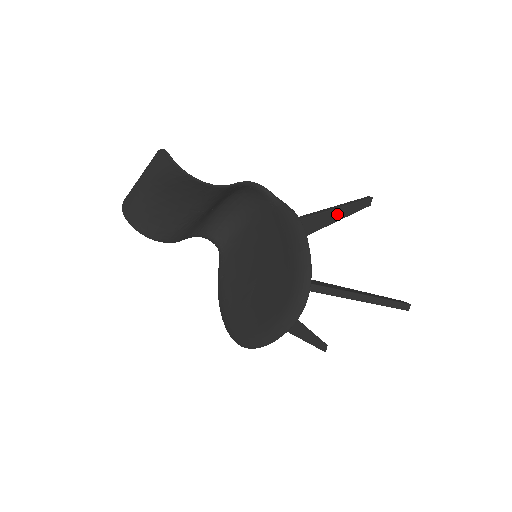
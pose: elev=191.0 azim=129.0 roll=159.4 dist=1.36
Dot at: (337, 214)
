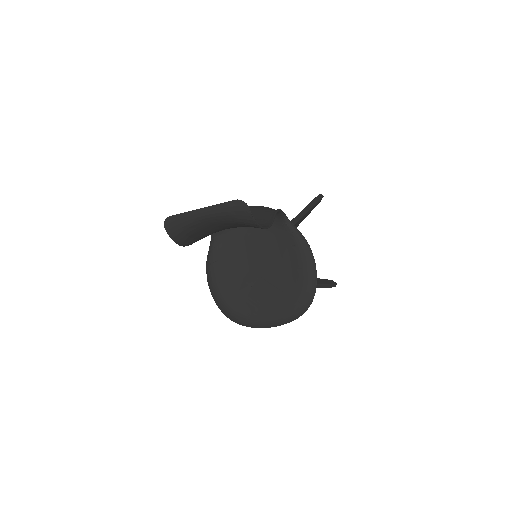
Dot at: (306, 215)
